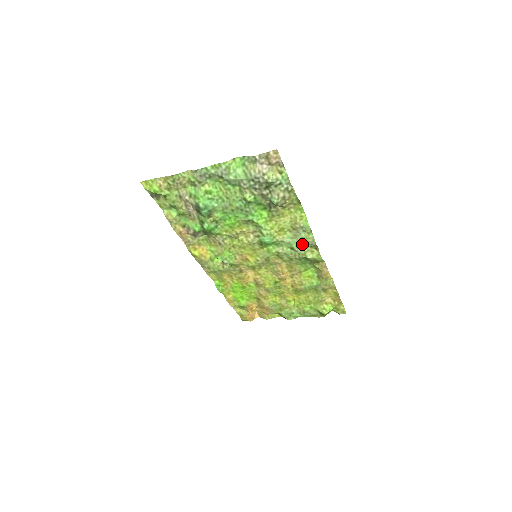
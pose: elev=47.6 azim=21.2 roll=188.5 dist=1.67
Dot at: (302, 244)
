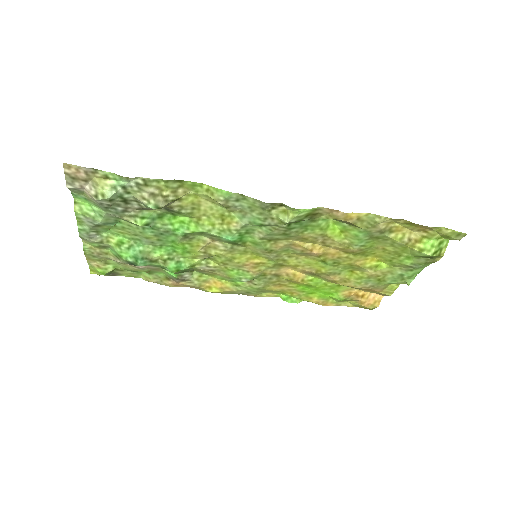
Dot at: (261, 214)
